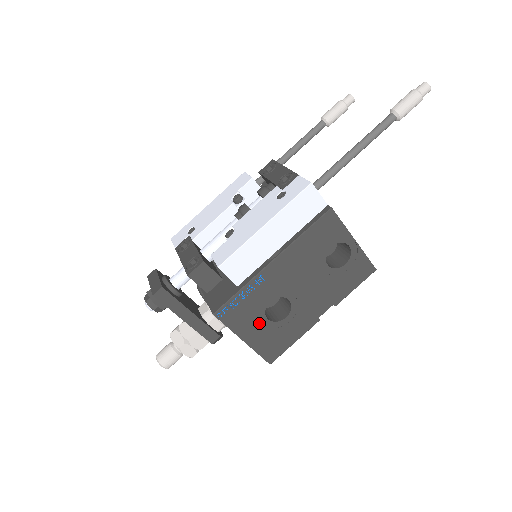
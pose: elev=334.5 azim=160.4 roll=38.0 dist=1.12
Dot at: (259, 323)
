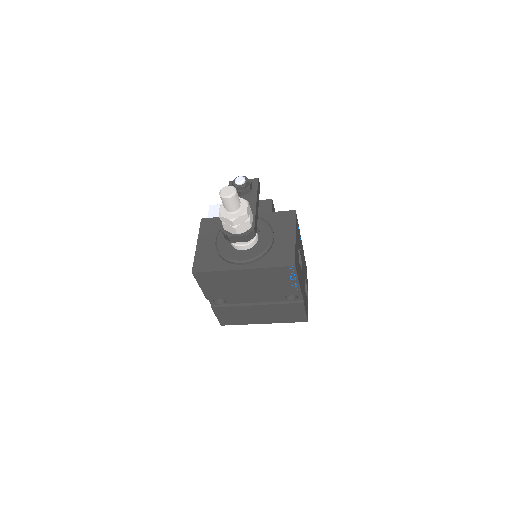
Dot at: occluded
